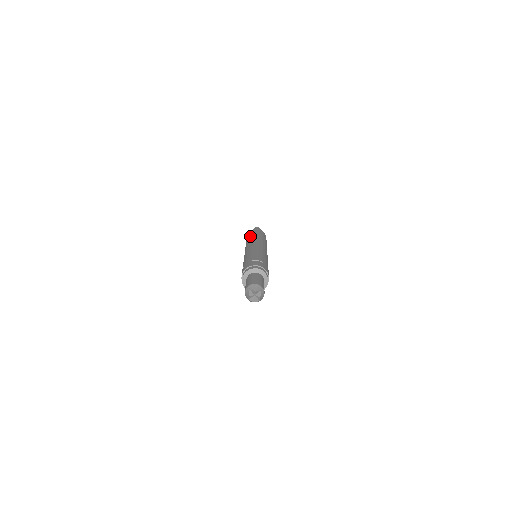
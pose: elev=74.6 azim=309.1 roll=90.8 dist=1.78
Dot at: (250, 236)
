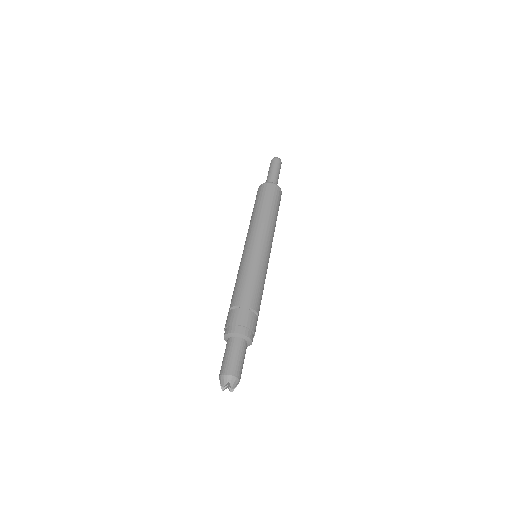
Dot at: (268, 207)
